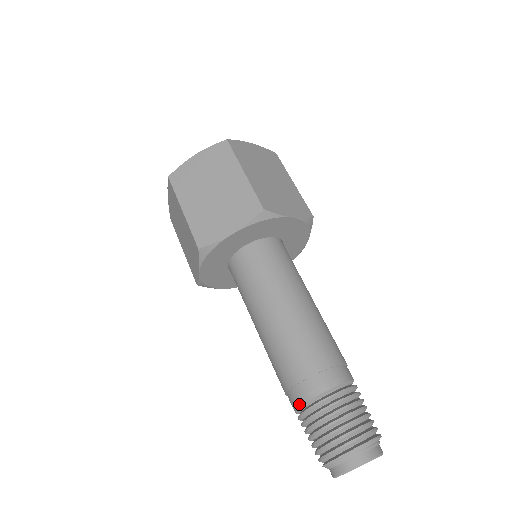
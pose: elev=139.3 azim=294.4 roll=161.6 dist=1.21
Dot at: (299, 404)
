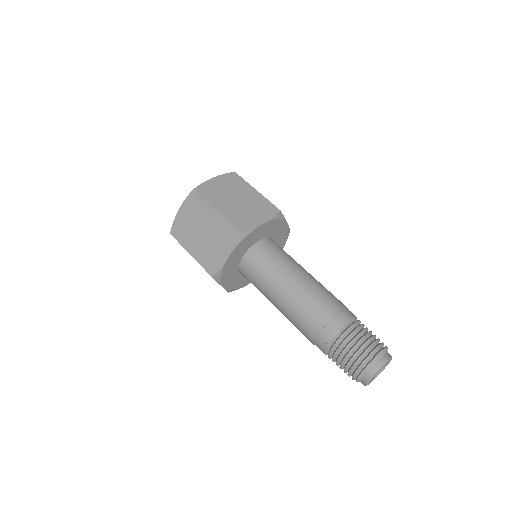
Dot at: (335, 333)
